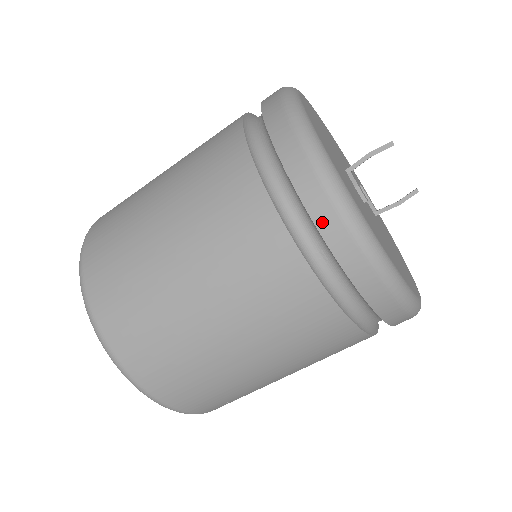
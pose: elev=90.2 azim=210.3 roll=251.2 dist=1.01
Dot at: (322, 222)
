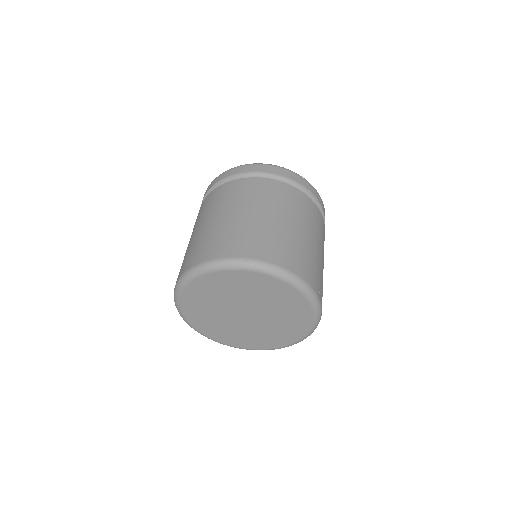
Dot at: (262, 169)
